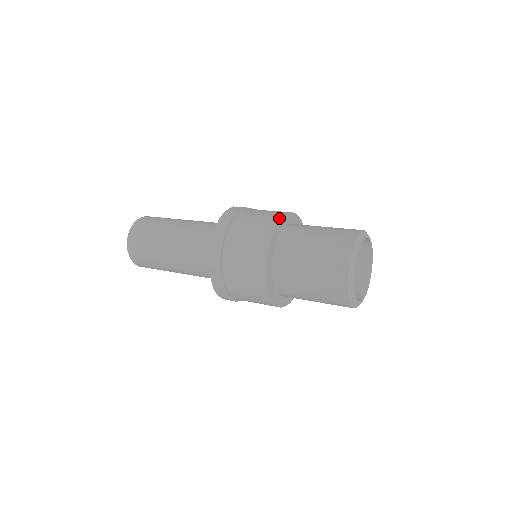
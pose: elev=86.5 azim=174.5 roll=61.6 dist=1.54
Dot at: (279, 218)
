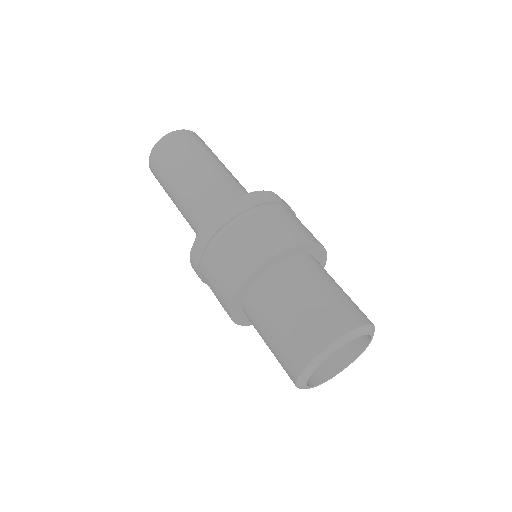
Dot at: (302, 242)
